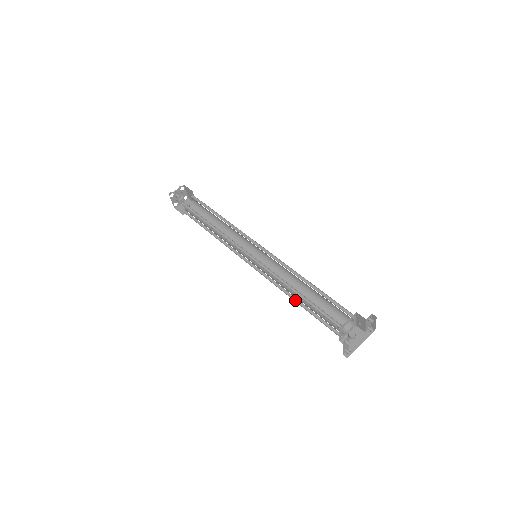
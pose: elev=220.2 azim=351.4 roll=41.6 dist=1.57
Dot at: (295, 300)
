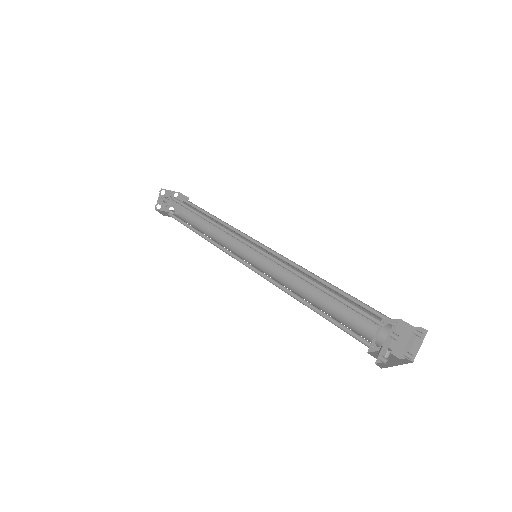
Dot at: (302, 303)
